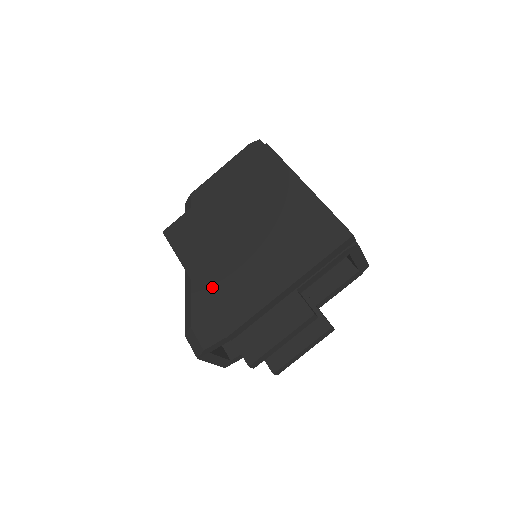
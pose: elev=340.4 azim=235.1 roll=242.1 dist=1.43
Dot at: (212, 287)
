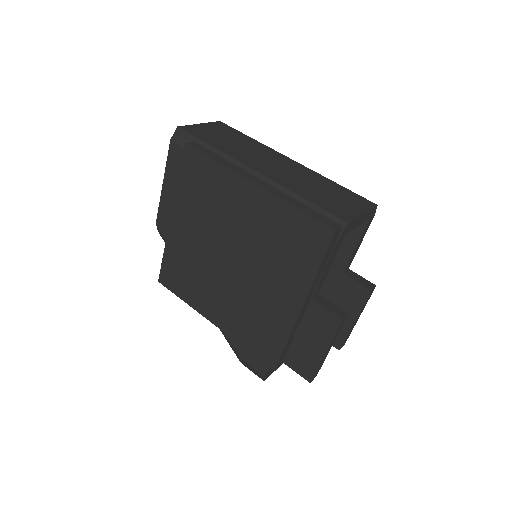
Dot at: (233, 326)
